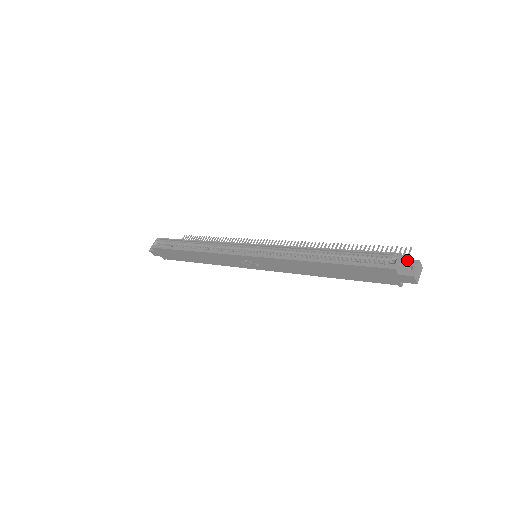
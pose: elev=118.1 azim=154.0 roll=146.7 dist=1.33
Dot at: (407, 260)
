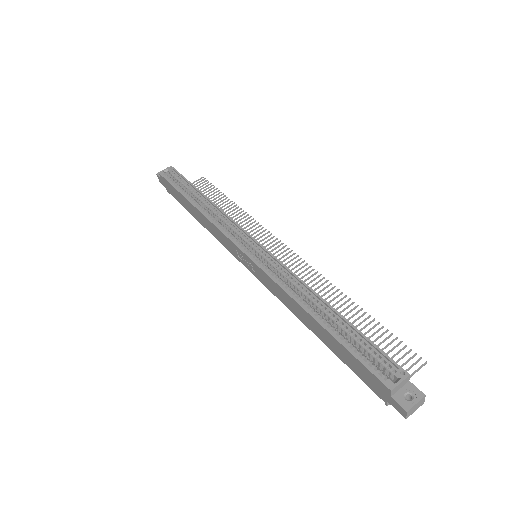
Dot at: (412, 385)
